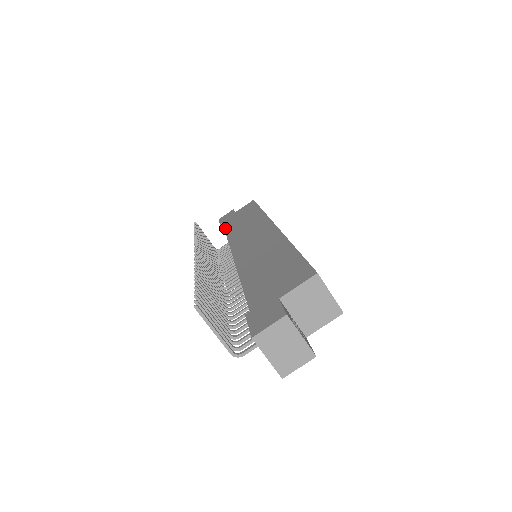
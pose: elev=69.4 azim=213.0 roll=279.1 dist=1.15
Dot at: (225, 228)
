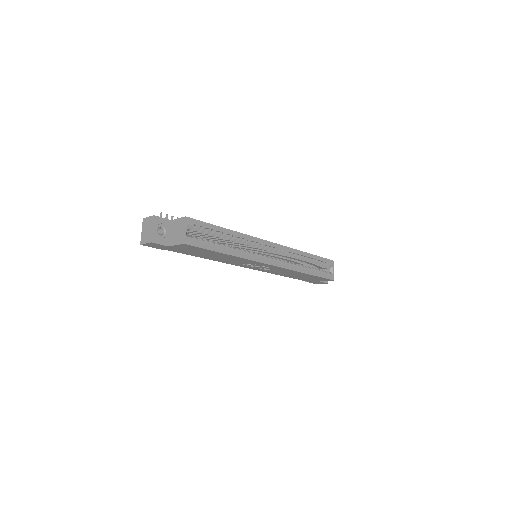
Dot at: occluded
